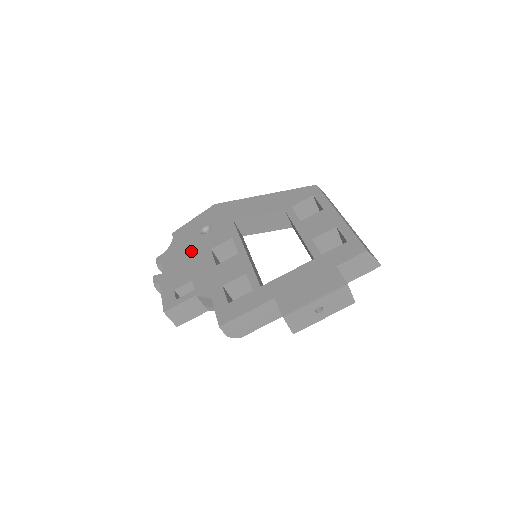
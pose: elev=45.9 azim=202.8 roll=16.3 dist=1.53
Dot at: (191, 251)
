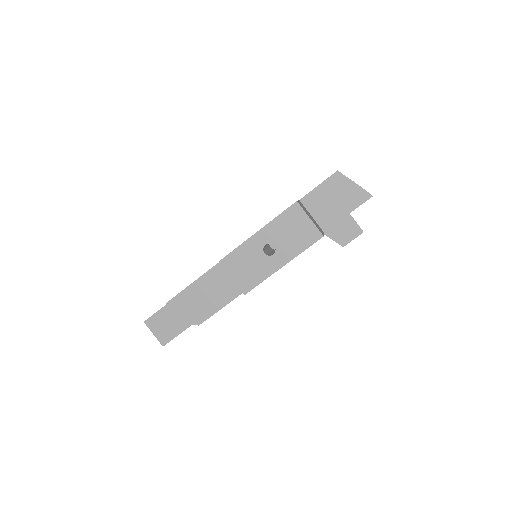
Dot at: occluded
